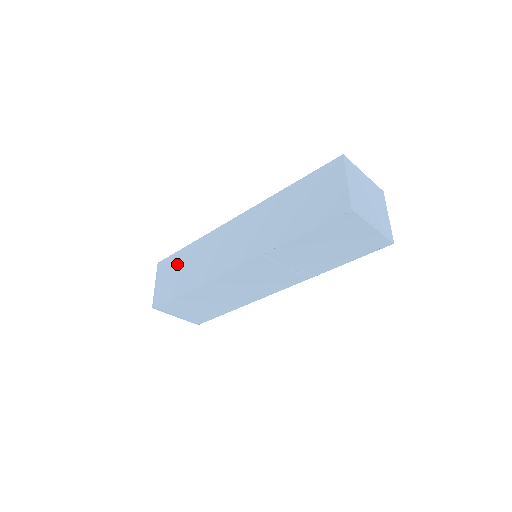
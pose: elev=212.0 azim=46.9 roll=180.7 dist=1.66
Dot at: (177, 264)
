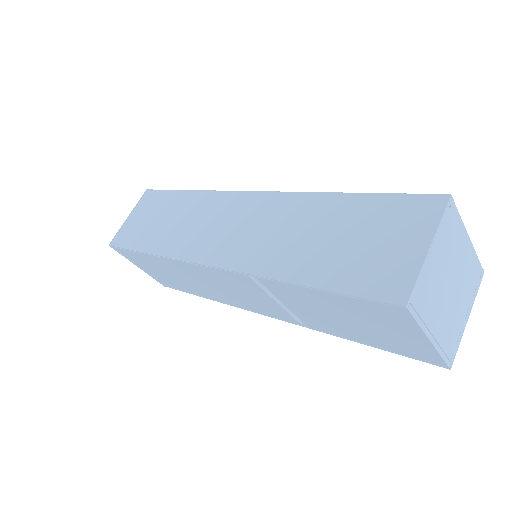
Dot at: (161, 207)
